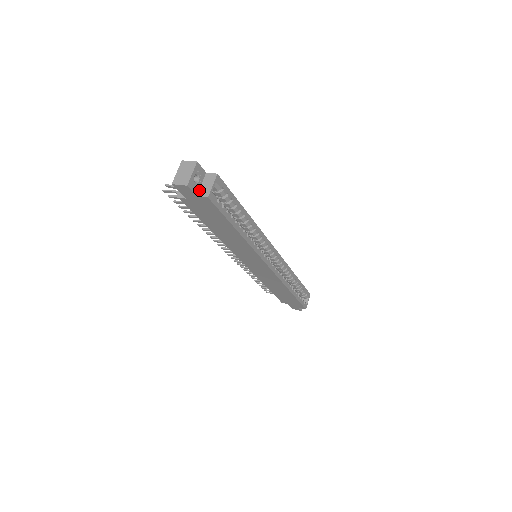
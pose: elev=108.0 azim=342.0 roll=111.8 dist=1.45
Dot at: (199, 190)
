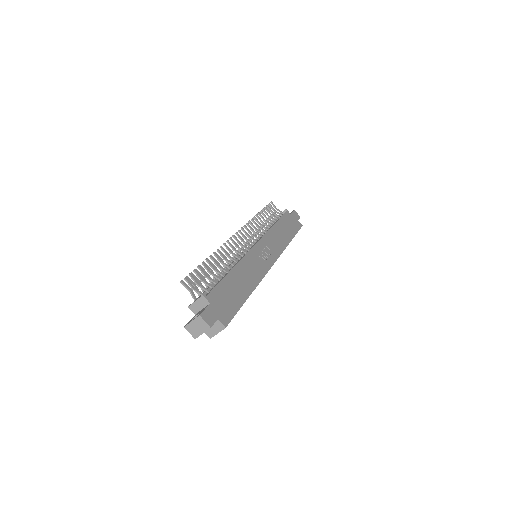
Dot at: occluded
